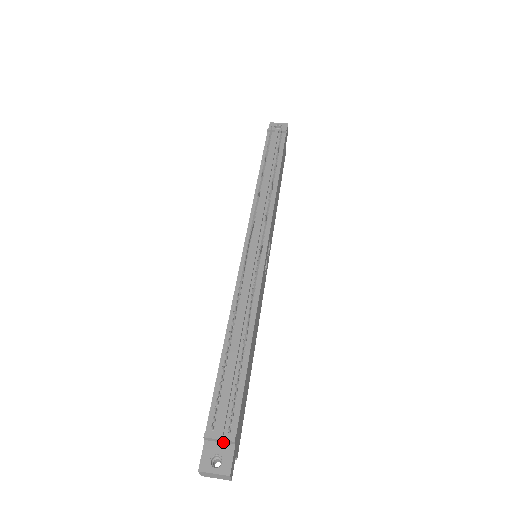
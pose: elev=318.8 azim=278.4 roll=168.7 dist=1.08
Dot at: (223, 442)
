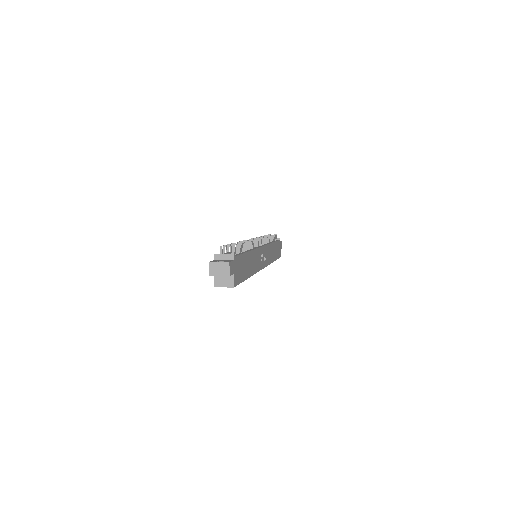
Dot at: (226, 259)
